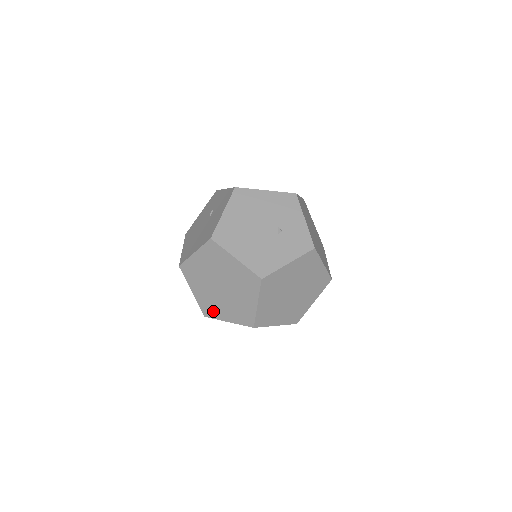
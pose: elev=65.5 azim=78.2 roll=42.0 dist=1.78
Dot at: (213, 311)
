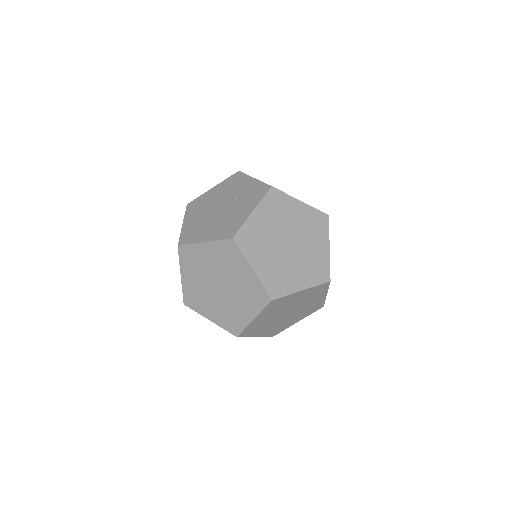
Dot at: (236, 322)
